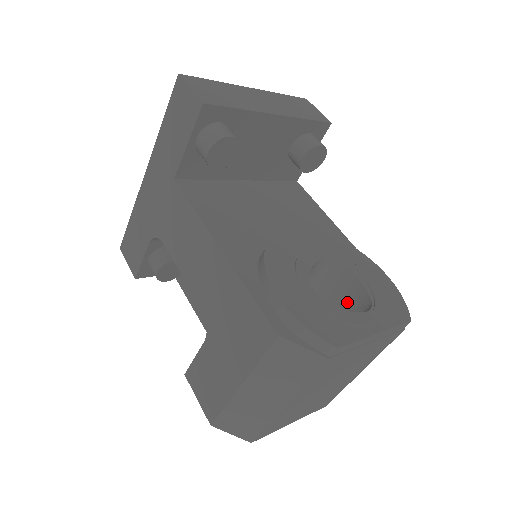
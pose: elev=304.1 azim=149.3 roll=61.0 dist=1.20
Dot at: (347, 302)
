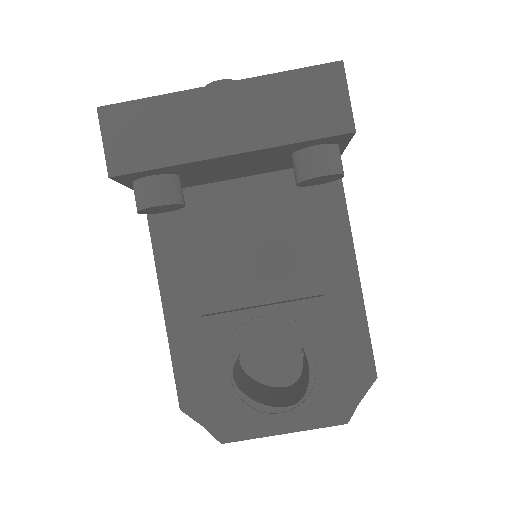
Dot at: (306, 362)
